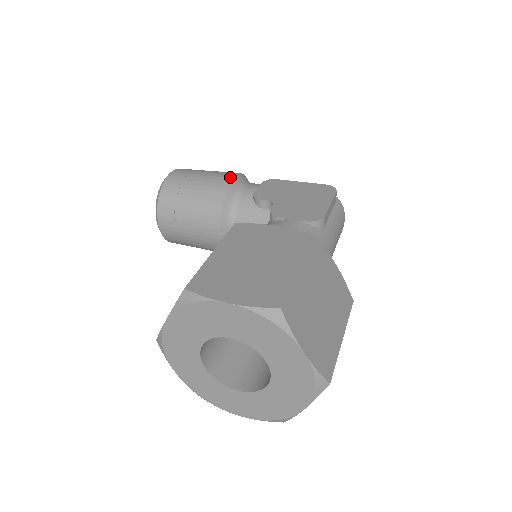
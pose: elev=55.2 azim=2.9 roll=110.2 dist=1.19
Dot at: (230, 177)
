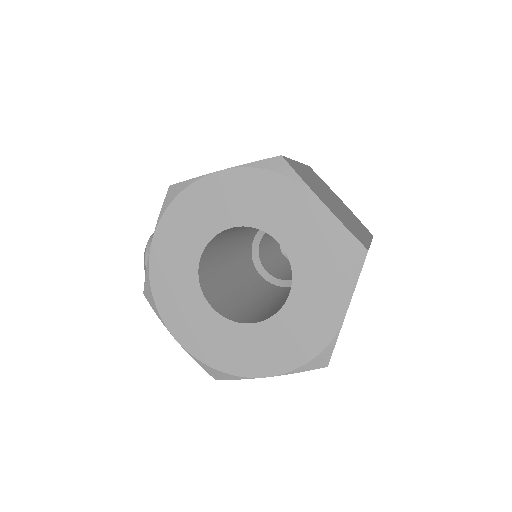
Dot at: occluded
